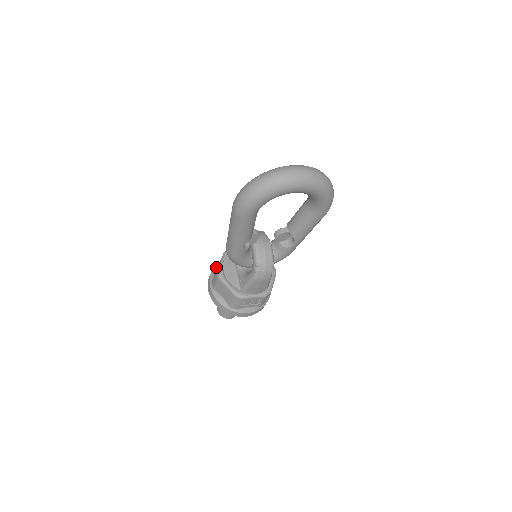
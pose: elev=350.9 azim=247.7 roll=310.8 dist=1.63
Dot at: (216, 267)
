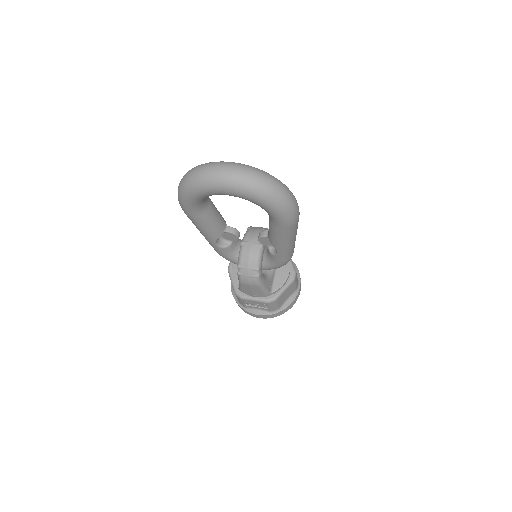
Dot at: occluded
